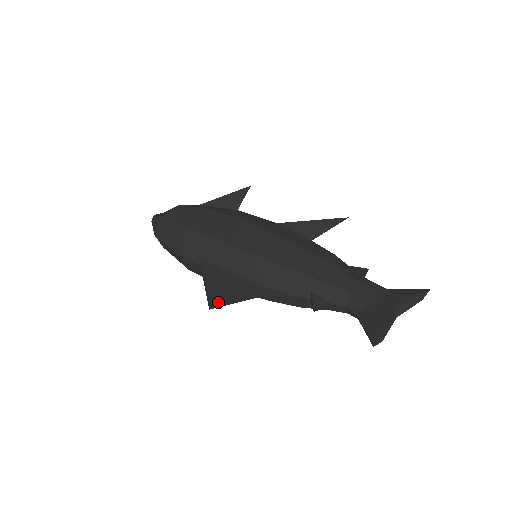
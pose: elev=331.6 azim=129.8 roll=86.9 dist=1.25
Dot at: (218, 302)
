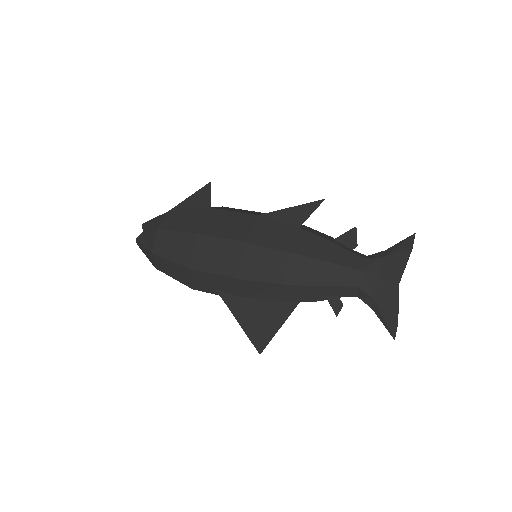
Dot at: (261, 343)
